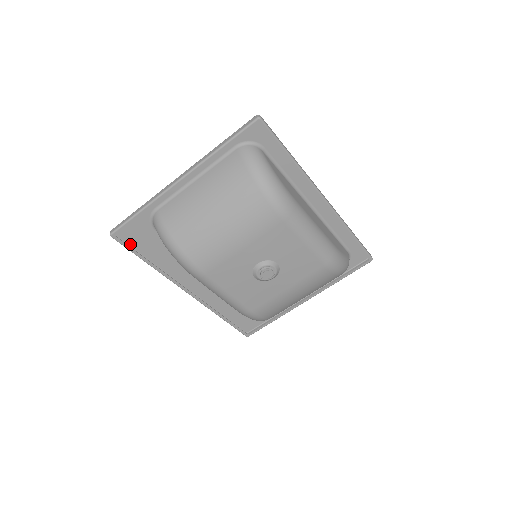
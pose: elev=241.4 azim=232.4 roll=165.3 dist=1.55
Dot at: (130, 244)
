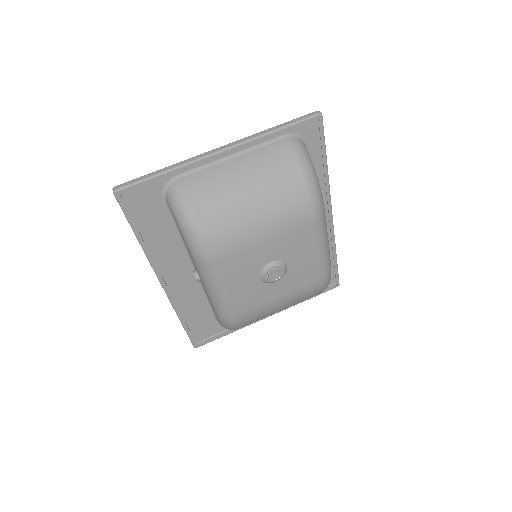
Dot at: occluded
